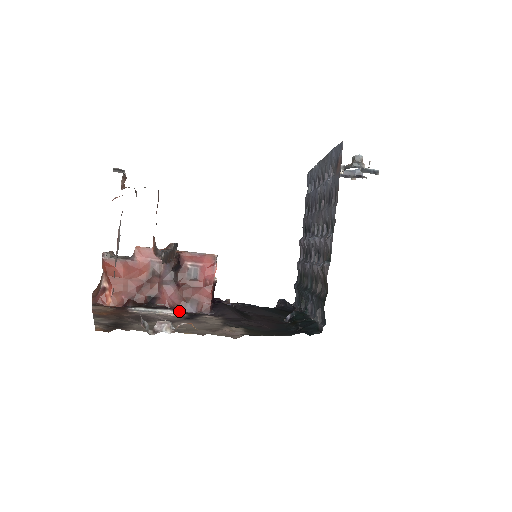
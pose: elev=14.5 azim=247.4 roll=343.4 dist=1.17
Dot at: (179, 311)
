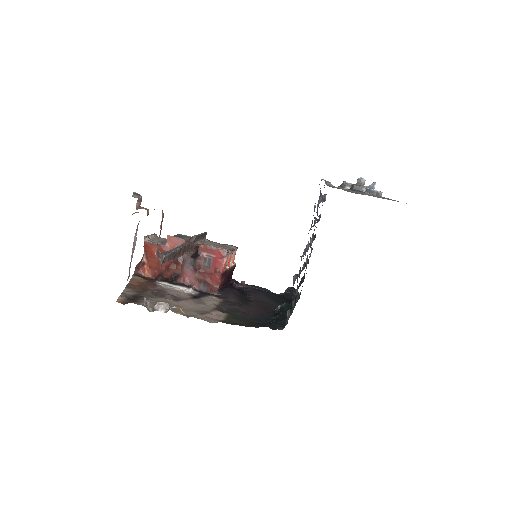
Dot at: (193, 289)
